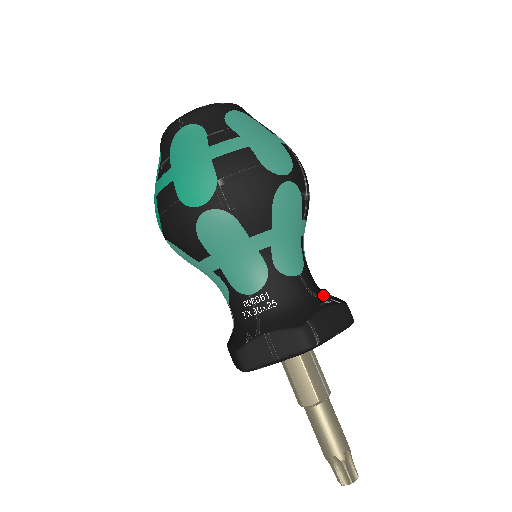
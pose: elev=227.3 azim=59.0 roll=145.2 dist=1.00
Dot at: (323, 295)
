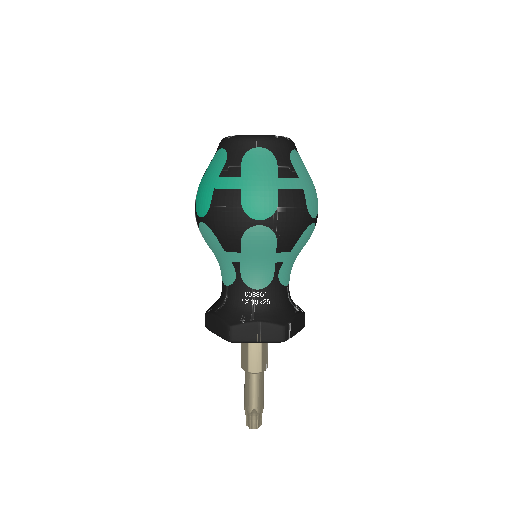
Dot at: (294, 303)
